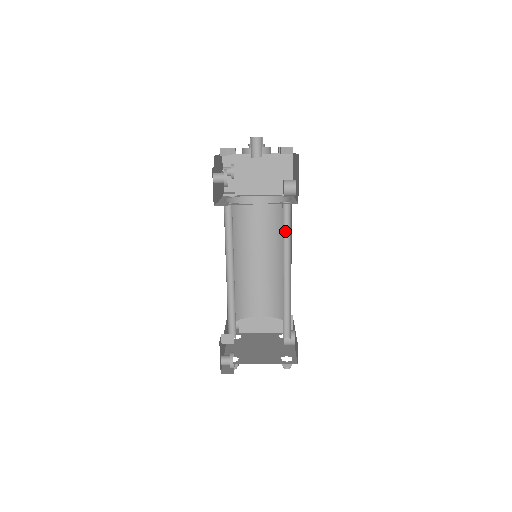
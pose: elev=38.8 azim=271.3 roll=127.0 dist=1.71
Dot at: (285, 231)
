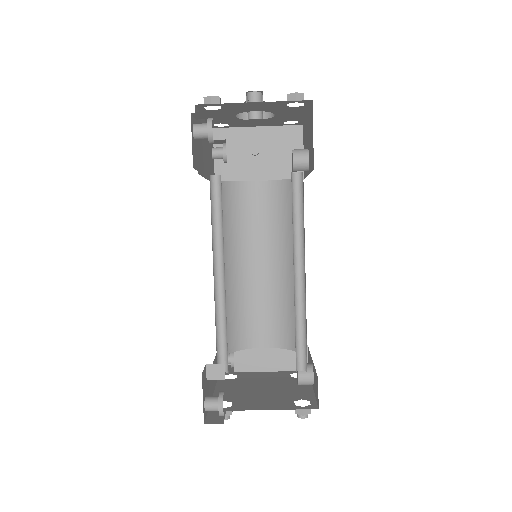
Dot at: (296, 214)
